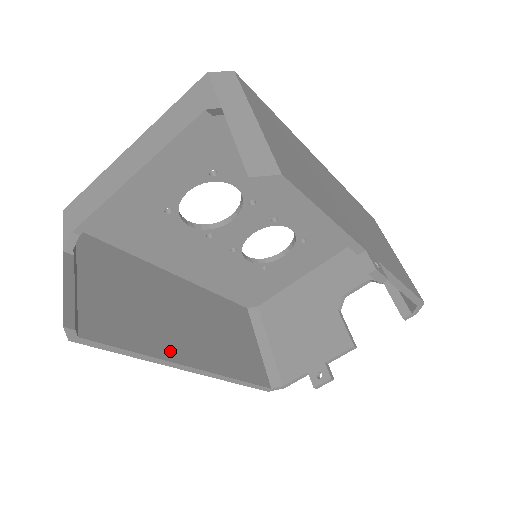
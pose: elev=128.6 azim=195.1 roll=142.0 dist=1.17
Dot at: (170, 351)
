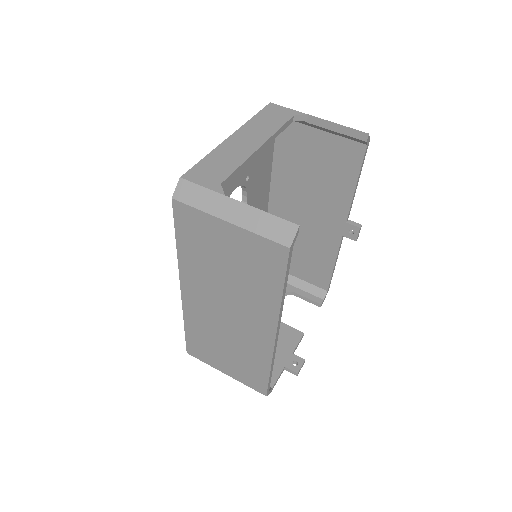
Dot at: occluded
